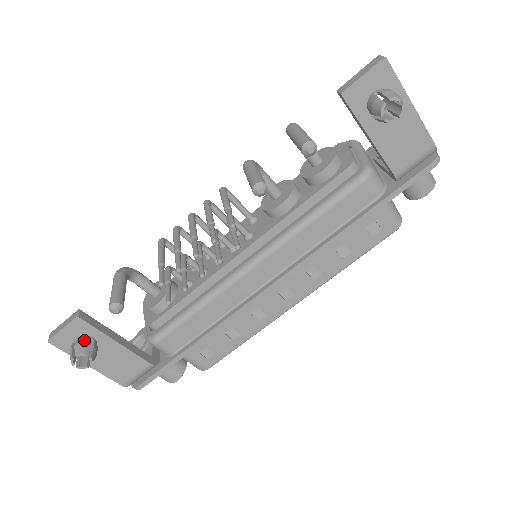
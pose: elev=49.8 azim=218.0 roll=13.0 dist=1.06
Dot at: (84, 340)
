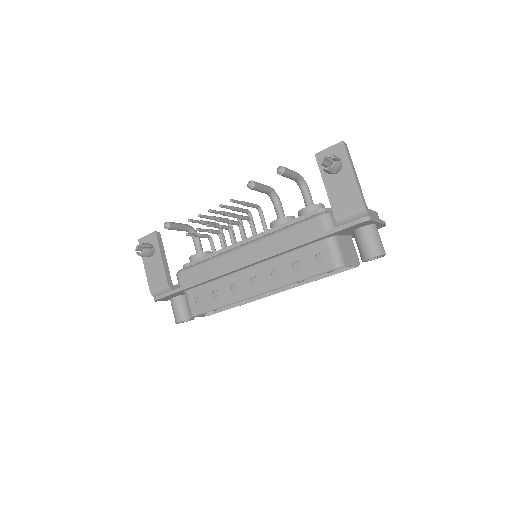
Dot at: (149, 244)
